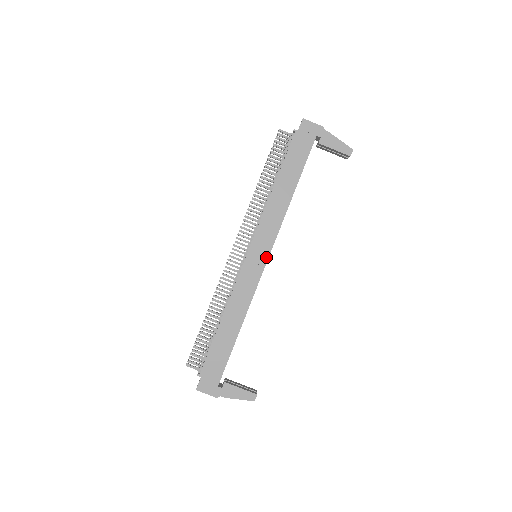
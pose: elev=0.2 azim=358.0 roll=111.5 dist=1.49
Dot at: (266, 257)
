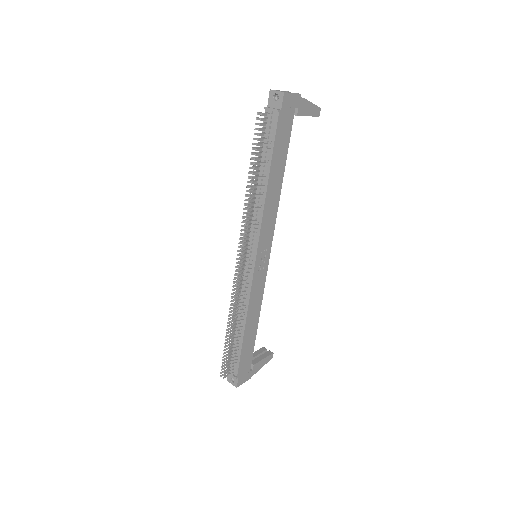
Dot at: (269, 254)
